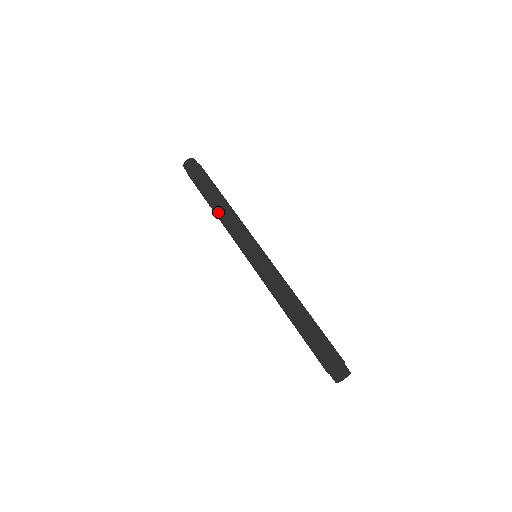
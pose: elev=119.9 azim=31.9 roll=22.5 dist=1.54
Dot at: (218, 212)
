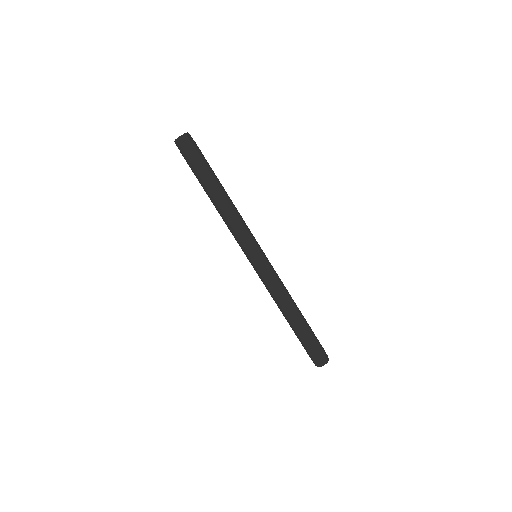
Dot at: (218, 209)
